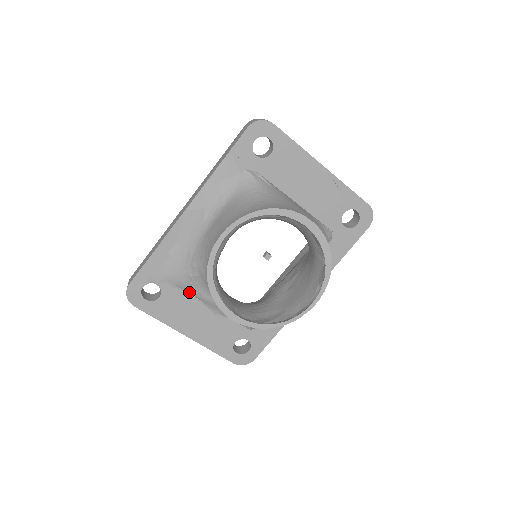
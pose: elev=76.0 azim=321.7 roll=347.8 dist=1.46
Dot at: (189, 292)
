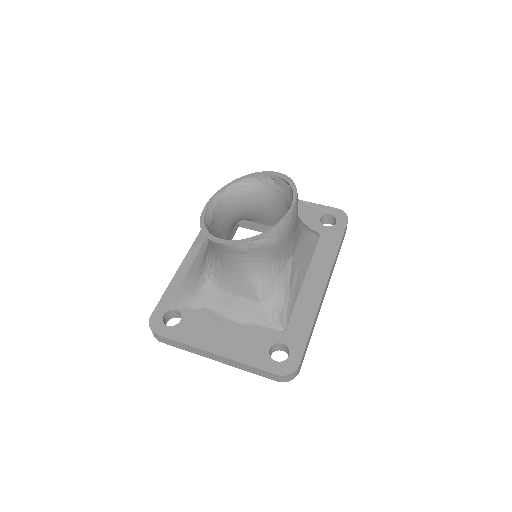
Dot at: (207, 307)
